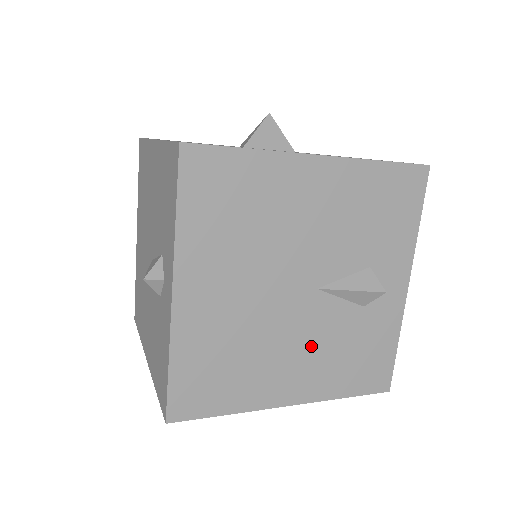
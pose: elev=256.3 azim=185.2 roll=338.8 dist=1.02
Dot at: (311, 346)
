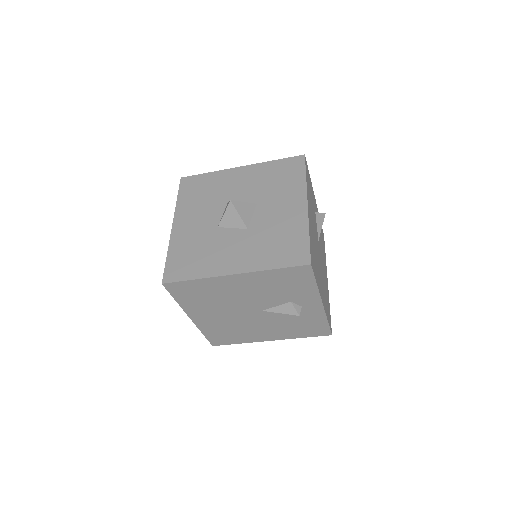
Dot at: (271, 326)
